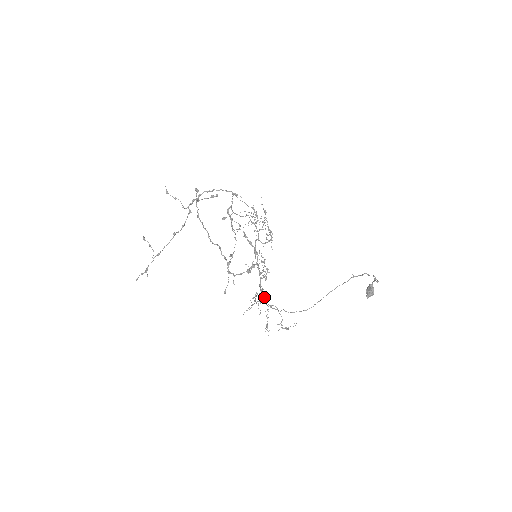
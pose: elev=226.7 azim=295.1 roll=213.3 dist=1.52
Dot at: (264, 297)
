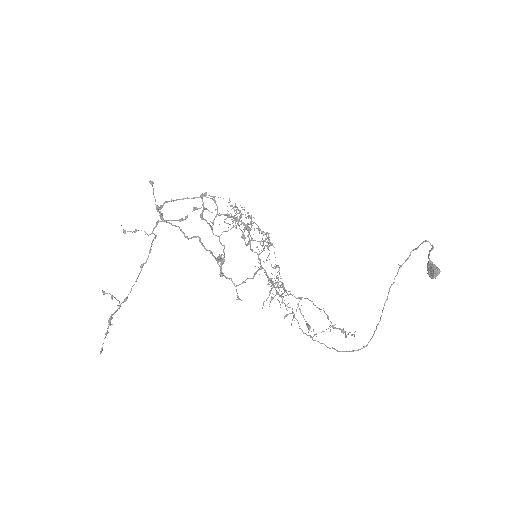
Dot at: (286, 291)
